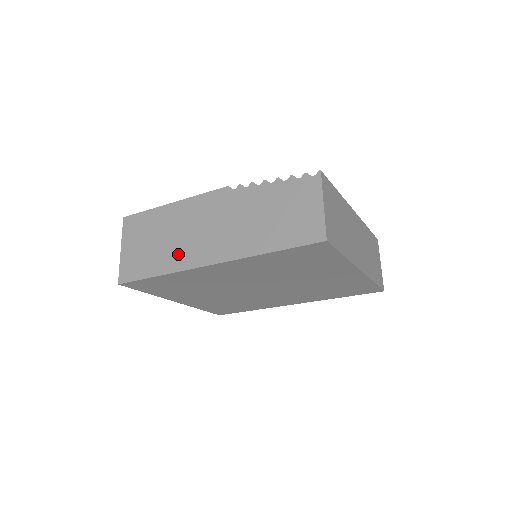
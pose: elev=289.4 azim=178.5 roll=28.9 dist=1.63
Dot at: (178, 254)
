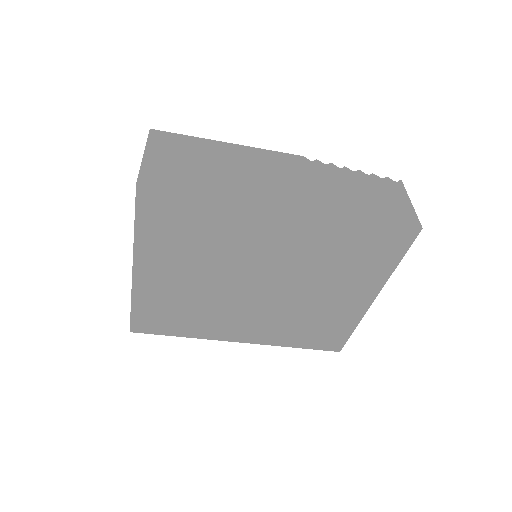
Dot at: (242, 185)
